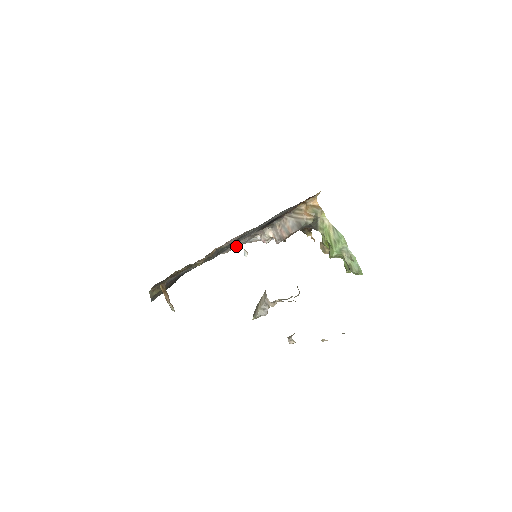
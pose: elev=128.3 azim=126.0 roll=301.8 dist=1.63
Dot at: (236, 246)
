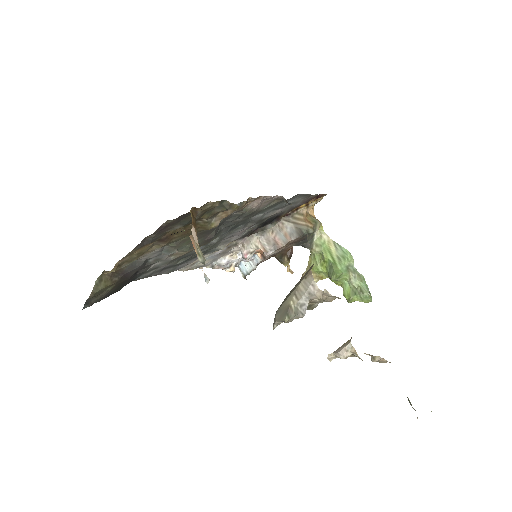
Dot at: occluded
